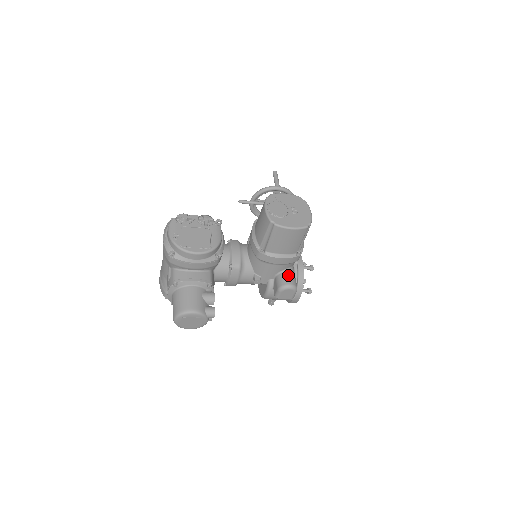
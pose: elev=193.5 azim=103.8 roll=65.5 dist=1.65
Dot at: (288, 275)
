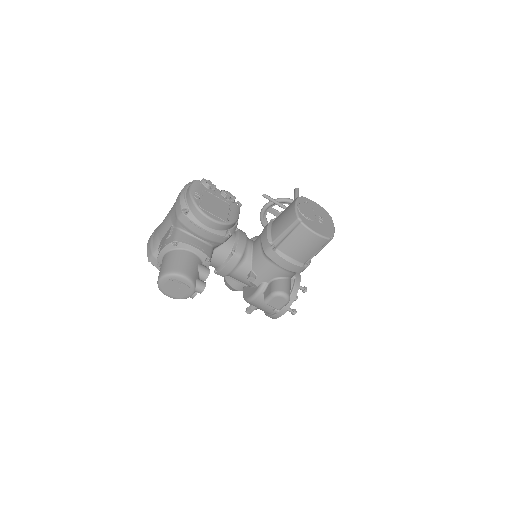
Dot at: (286, 283)
